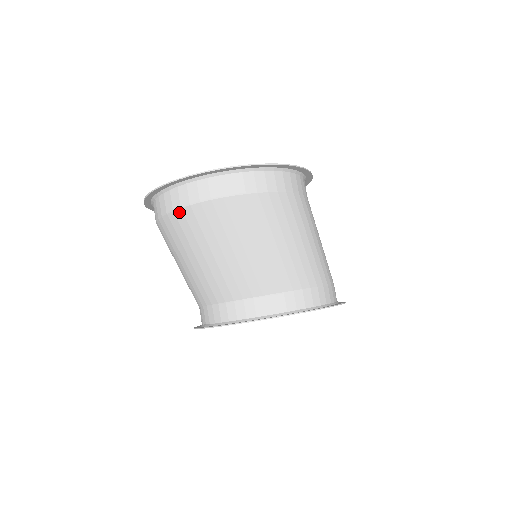
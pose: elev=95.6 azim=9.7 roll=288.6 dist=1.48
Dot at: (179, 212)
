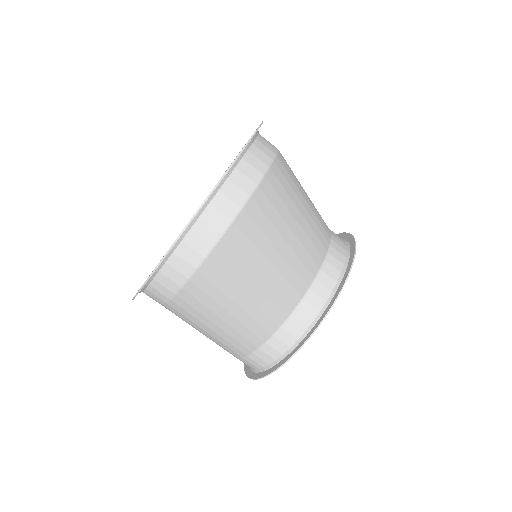
Dot at: (223, 242)
